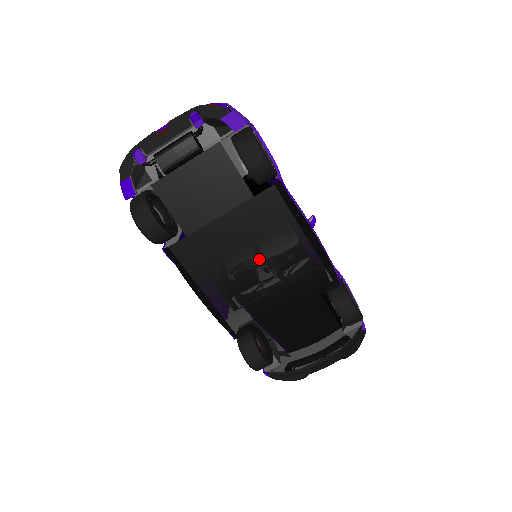
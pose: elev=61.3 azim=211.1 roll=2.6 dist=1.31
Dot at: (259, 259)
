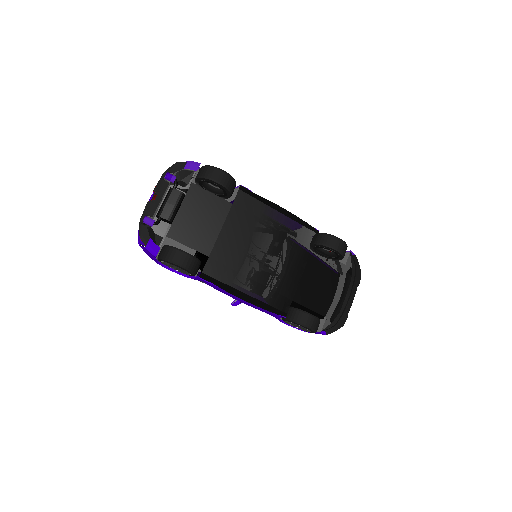
Dot at: (262, 244)
